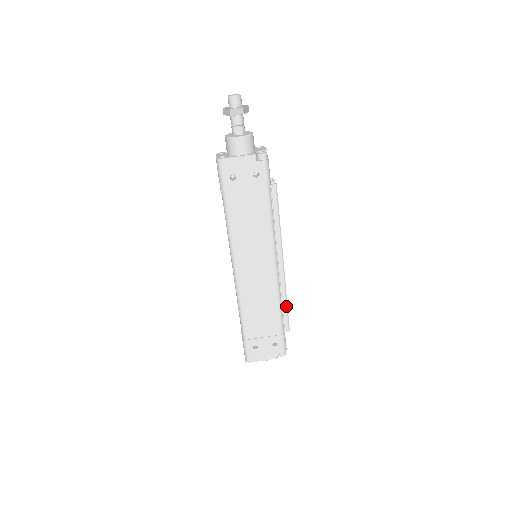
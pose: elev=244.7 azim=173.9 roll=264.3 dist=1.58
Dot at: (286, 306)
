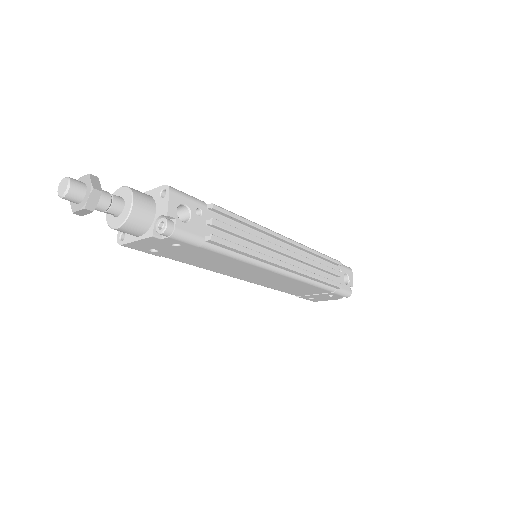
Dot at: (322, 281)
